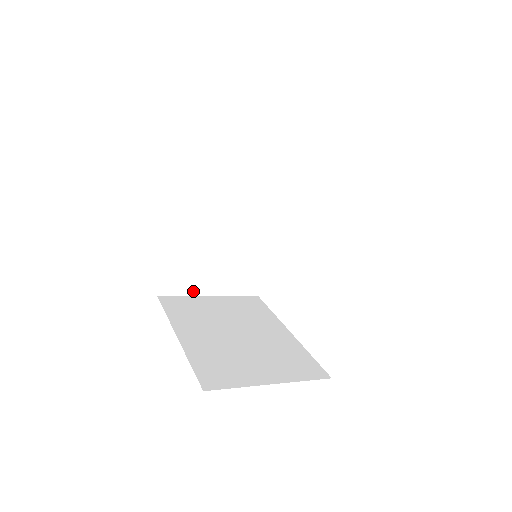
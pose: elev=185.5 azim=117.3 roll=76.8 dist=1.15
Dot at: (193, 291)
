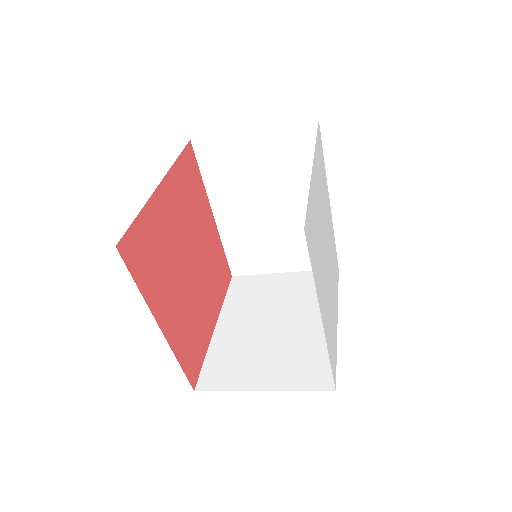
Dot at: (264, 270)
